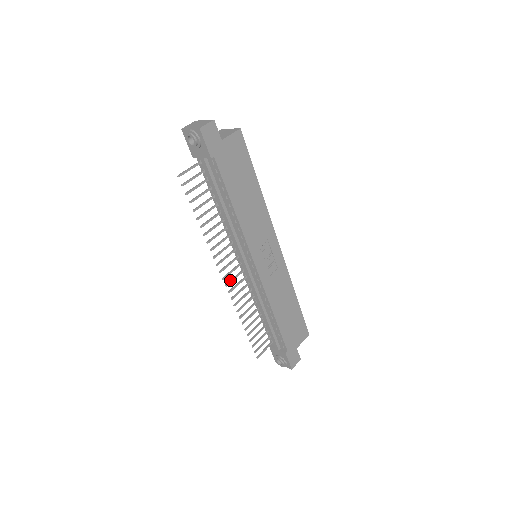
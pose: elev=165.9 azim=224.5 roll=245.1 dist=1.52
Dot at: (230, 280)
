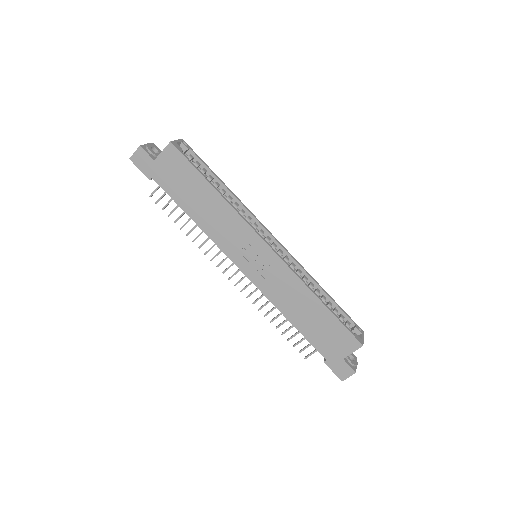
Dot at: (239, 280)
